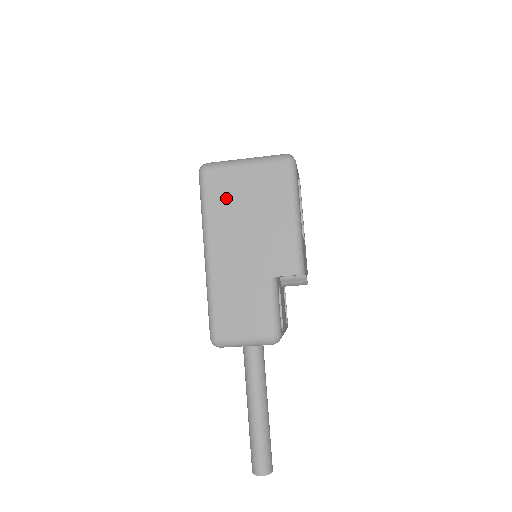
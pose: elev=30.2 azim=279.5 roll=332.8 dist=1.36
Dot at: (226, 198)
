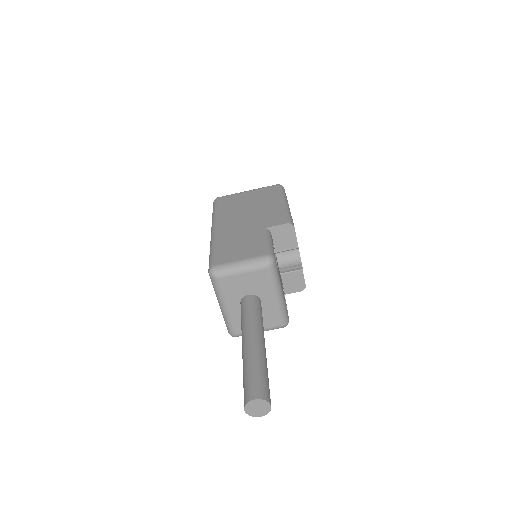
Dot at: (232, 204)
